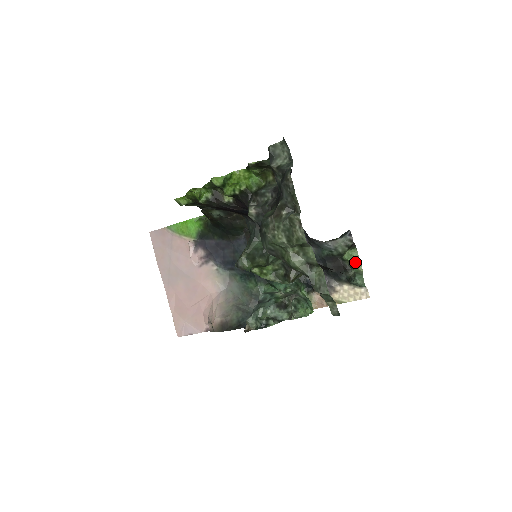
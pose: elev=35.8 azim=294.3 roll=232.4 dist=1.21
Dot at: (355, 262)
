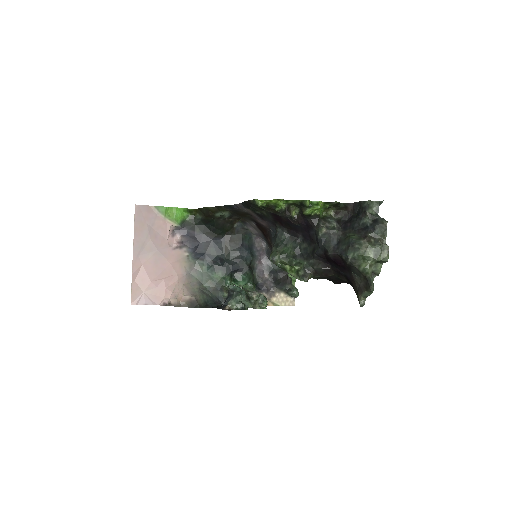
Dot at: (292, 279)
